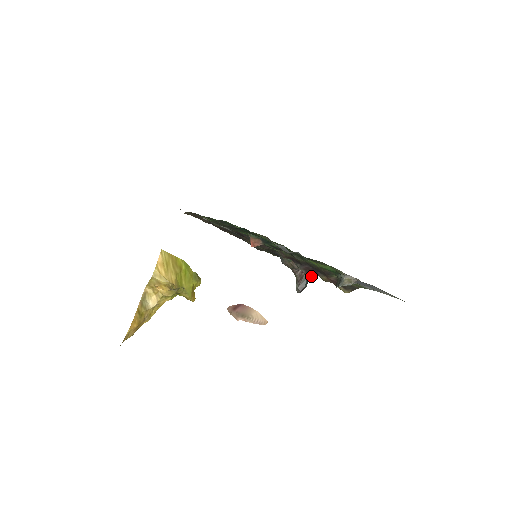
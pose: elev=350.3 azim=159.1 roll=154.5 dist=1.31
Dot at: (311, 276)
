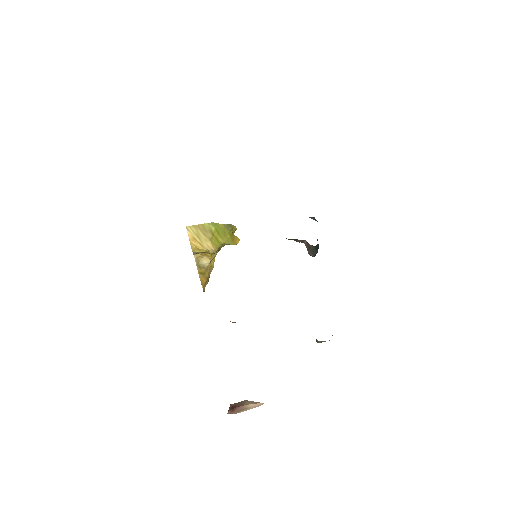
Dot at: occluded
